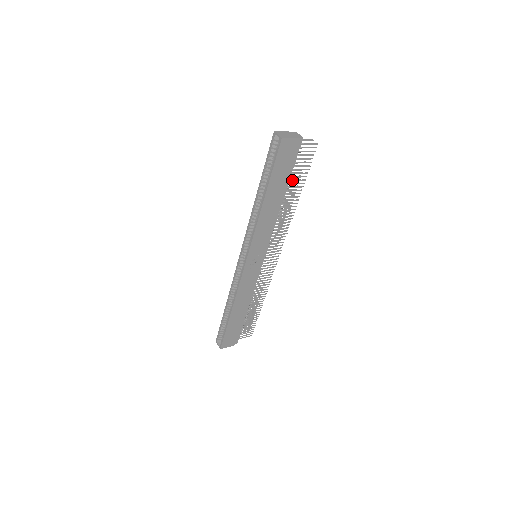
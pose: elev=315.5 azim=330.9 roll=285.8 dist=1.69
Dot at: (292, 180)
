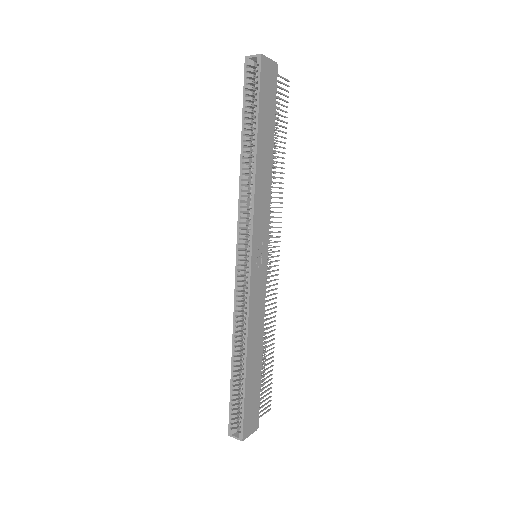
Dot at: (275, 129)
